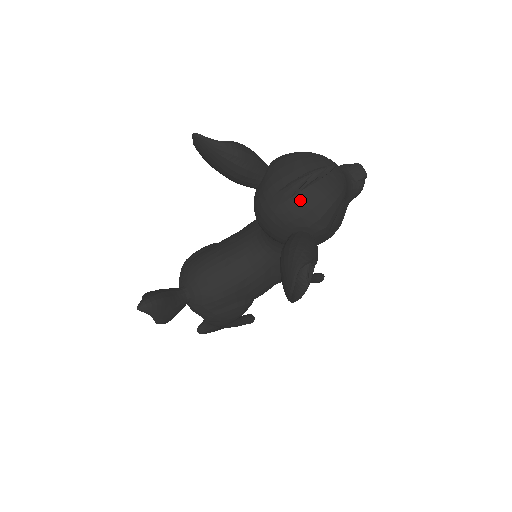
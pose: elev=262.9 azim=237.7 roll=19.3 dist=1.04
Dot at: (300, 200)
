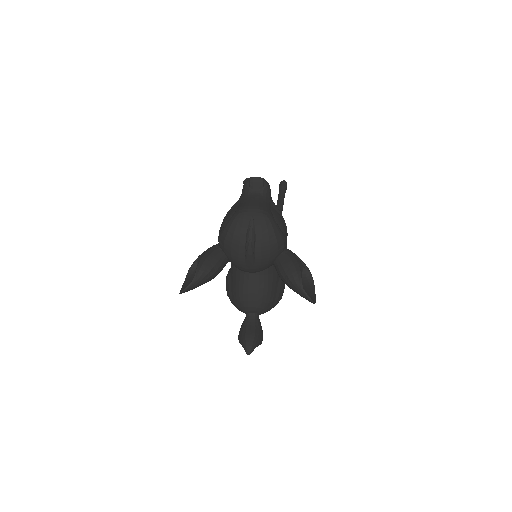
Dot at: (260, 253)
